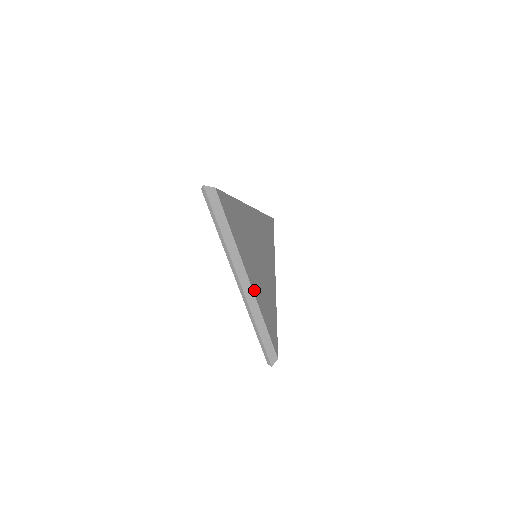
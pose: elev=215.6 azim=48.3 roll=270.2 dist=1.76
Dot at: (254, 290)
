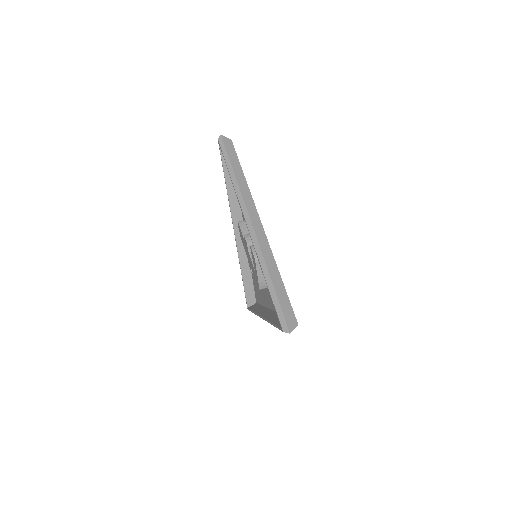
Dot at: occluded
